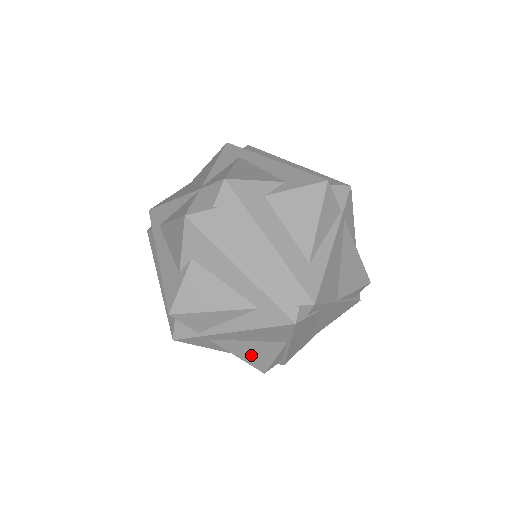
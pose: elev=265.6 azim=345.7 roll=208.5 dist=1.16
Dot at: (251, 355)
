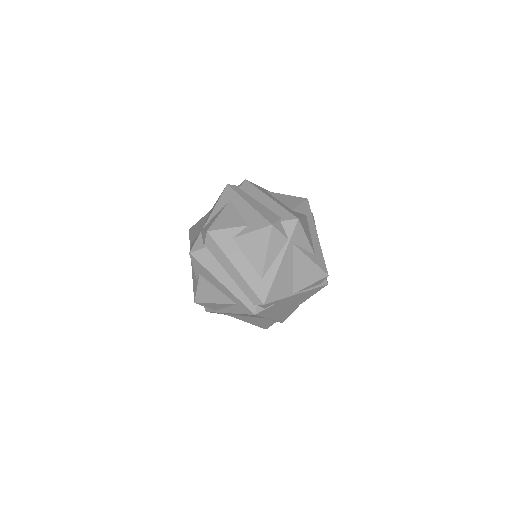
Dot at: (251, 321)
